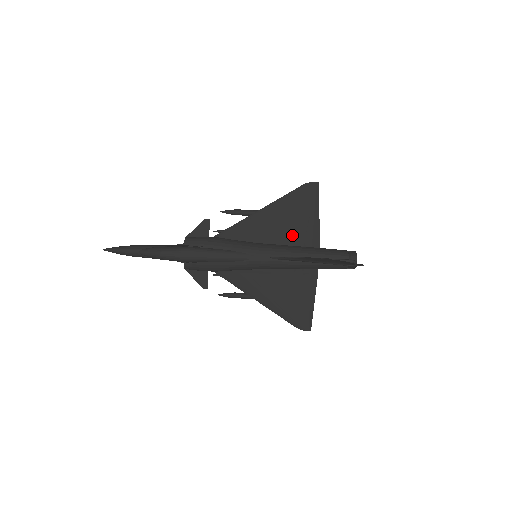
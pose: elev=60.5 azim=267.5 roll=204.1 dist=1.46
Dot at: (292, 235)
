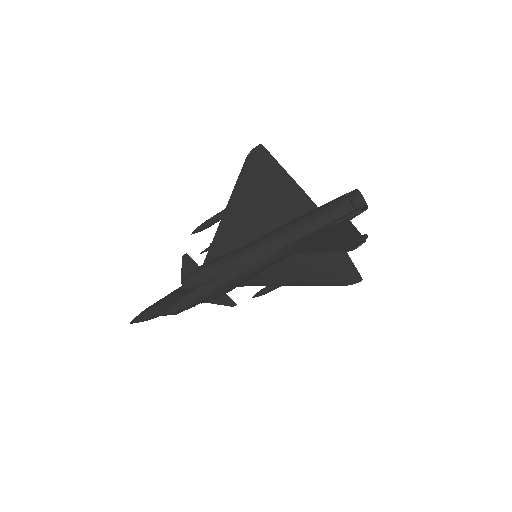
Dot at: (276, 214)
